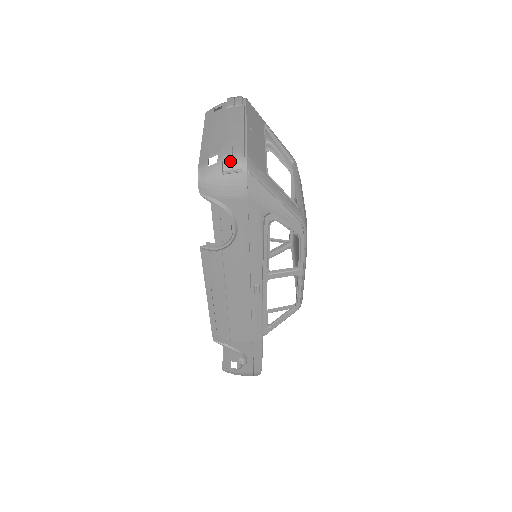
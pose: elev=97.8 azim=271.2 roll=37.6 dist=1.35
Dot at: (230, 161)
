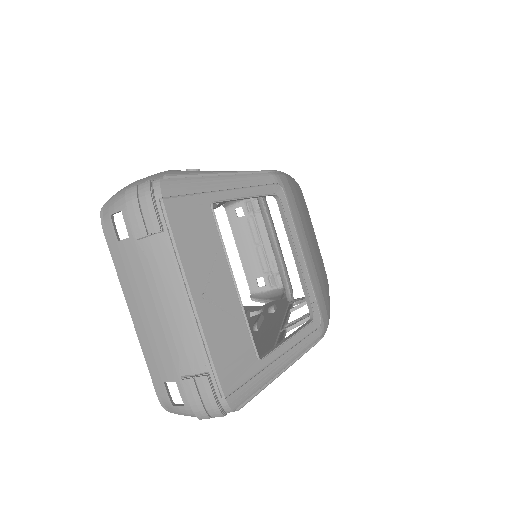
Dot at: (204, 413)
